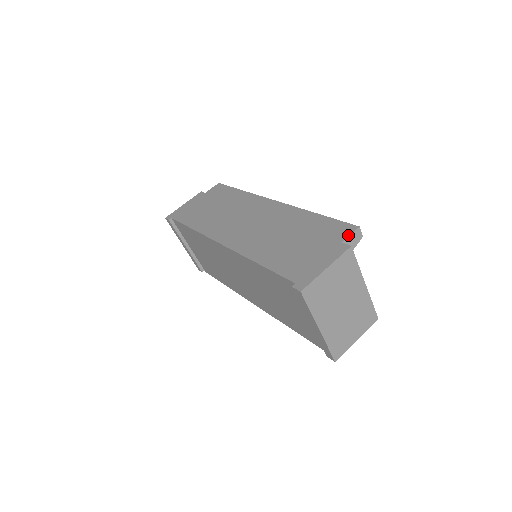
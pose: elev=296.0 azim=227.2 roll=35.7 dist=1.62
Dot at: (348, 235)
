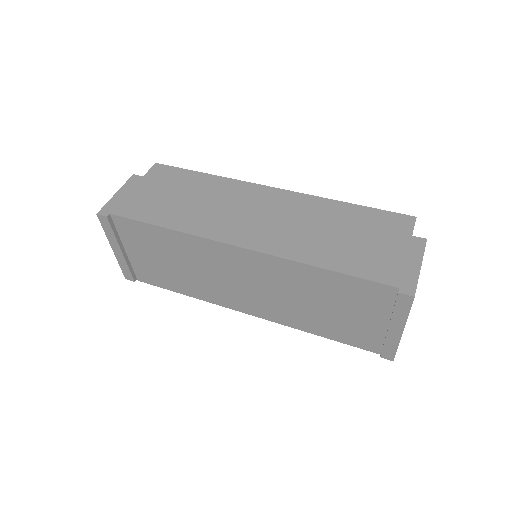
Dot at: (413, 227)
